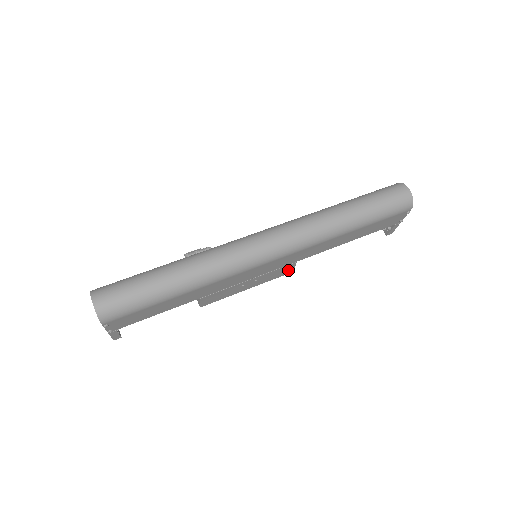
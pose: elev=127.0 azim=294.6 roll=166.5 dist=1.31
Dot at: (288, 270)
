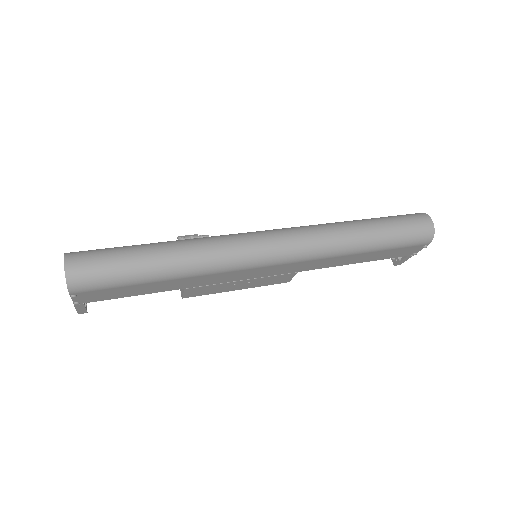
Dot at: (285, 279)
